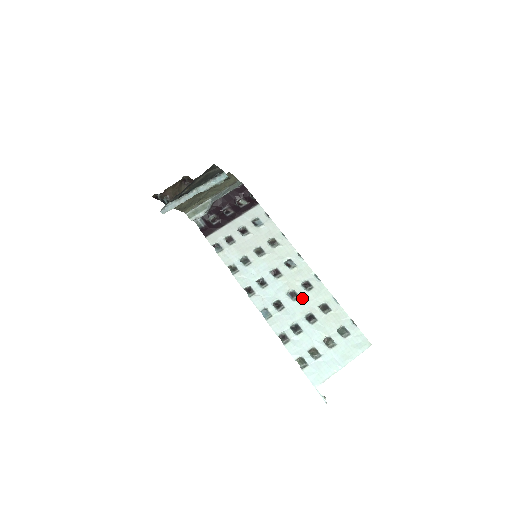
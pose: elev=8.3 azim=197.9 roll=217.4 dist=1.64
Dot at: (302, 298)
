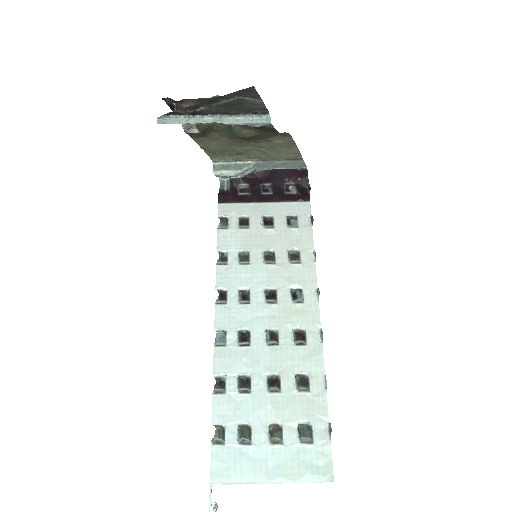
Dot at: (281, 348)
